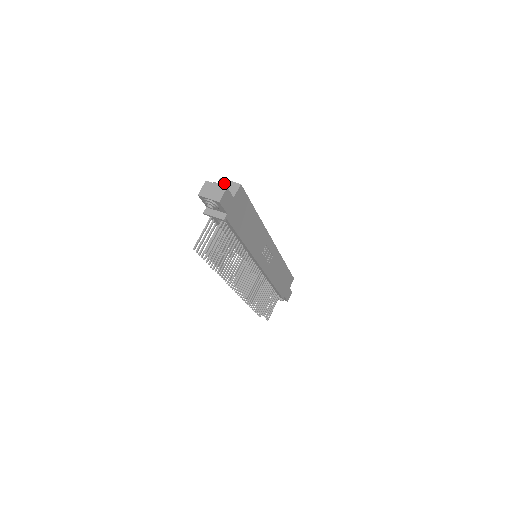
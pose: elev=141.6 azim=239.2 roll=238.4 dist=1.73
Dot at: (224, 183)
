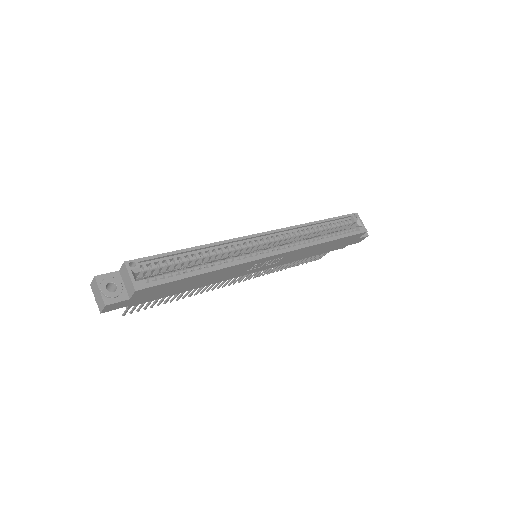
Dot at: (125, 272)
